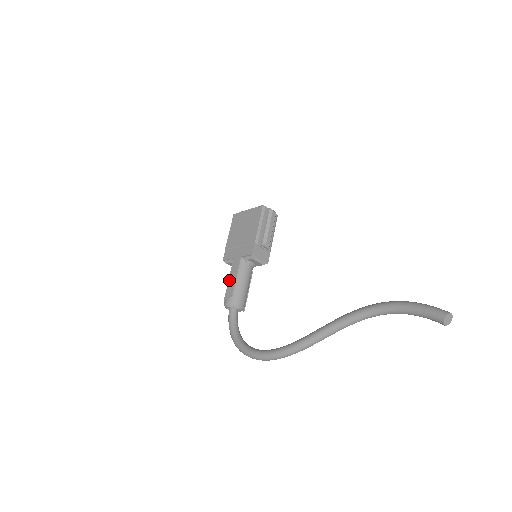
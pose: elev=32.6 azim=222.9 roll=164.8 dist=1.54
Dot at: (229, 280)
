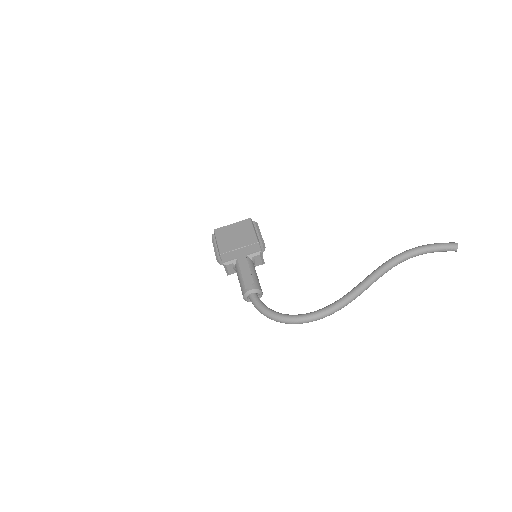
Dot at: (243, 273)
